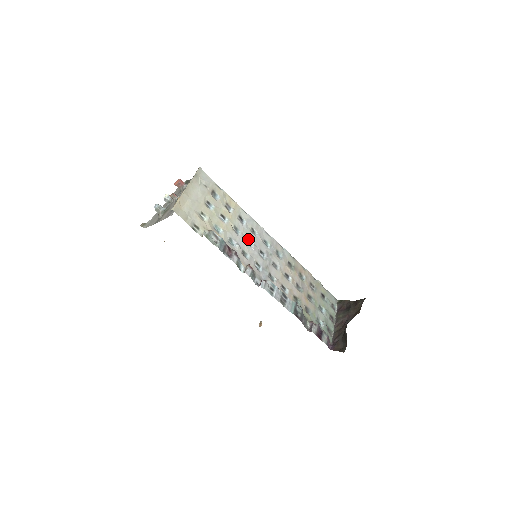
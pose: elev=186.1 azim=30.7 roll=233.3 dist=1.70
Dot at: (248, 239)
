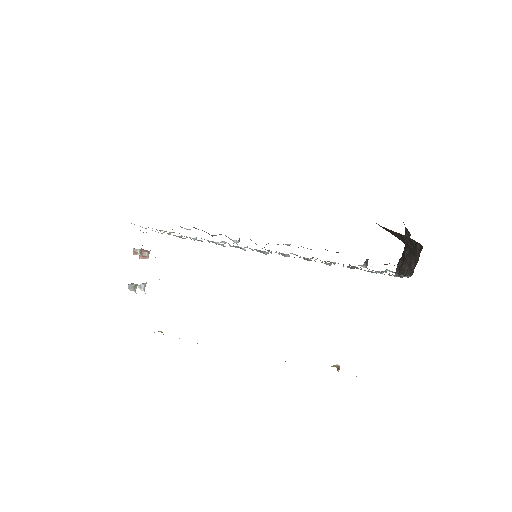
Dot at: (237, 247)
